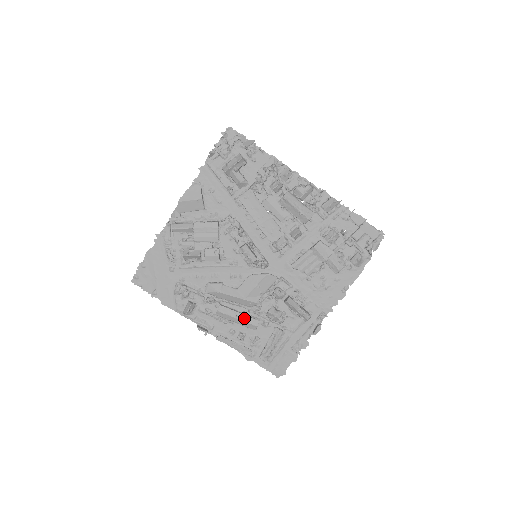
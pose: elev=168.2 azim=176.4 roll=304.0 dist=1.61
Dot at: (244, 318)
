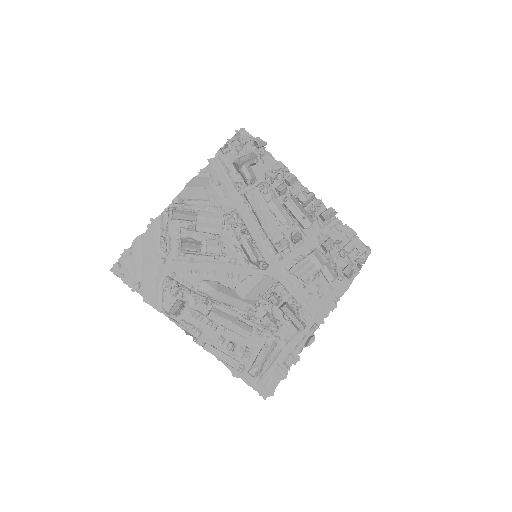
Dot at: (238, 323)
